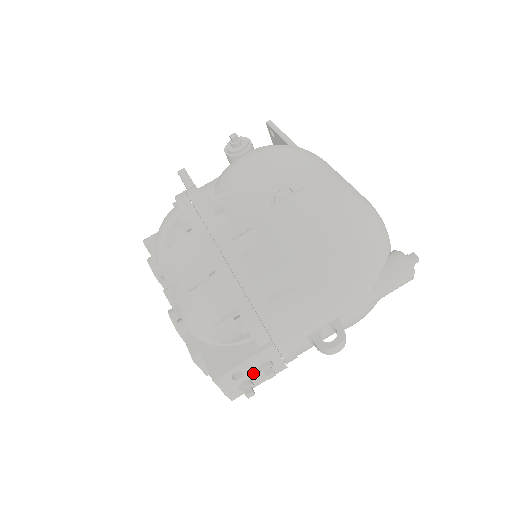
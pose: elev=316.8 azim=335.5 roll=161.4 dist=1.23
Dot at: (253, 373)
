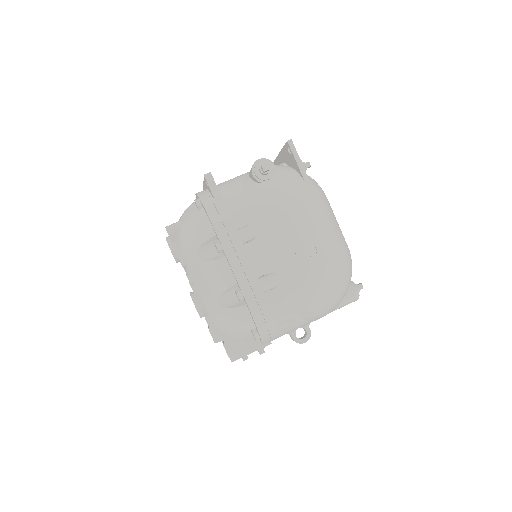
Dot at: occluded
